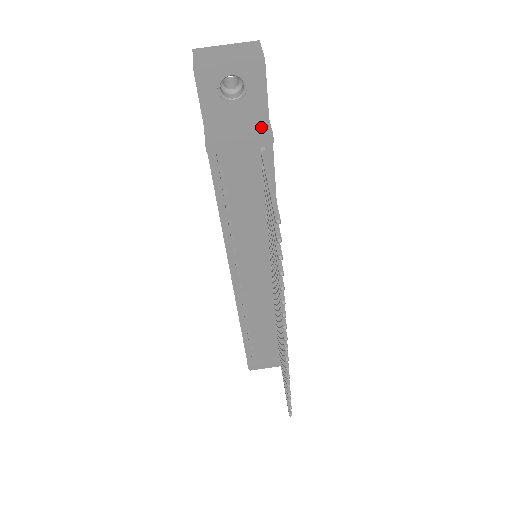
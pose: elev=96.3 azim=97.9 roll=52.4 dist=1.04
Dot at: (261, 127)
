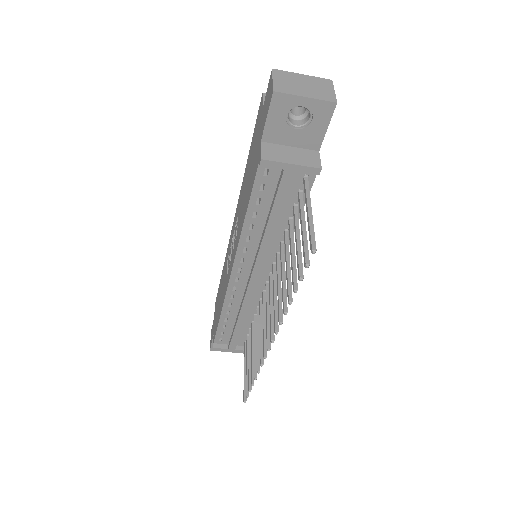
Dot at: (312, 157)
